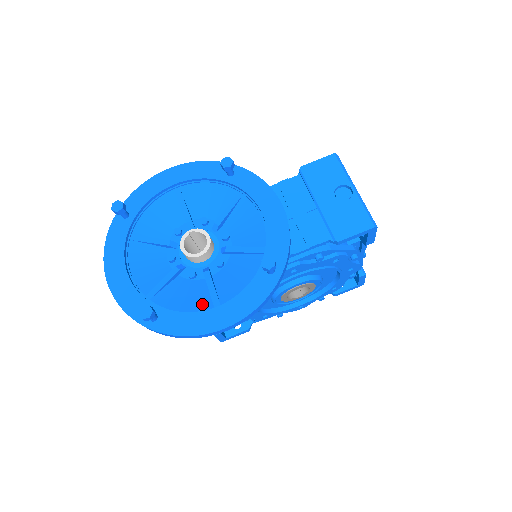
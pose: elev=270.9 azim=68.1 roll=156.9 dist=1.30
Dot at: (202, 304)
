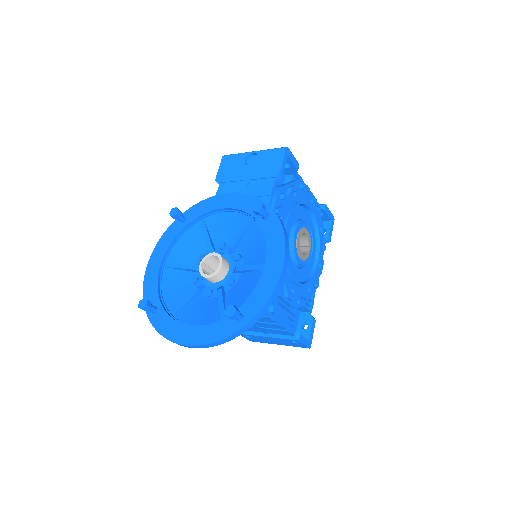
Dot at: (256, 279)
